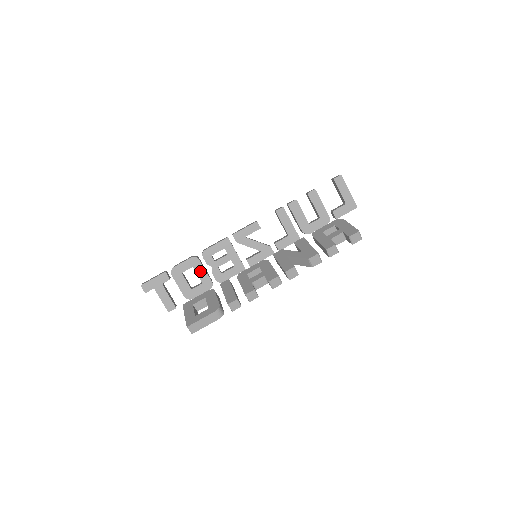
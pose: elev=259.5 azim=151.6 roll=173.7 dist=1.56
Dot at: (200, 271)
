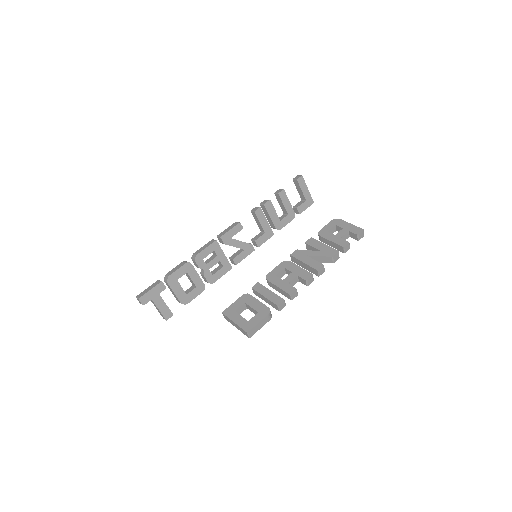
Dot at: (194, 276)
